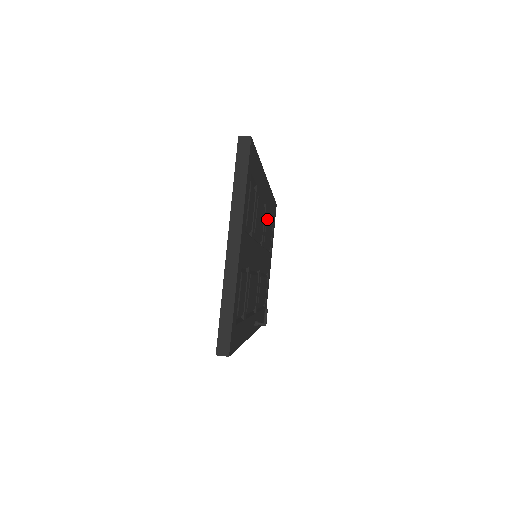
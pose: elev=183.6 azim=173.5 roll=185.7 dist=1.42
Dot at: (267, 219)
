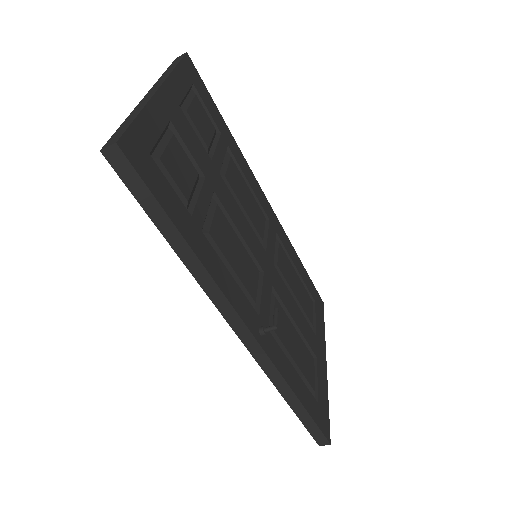
Dot at: (282, 253)
